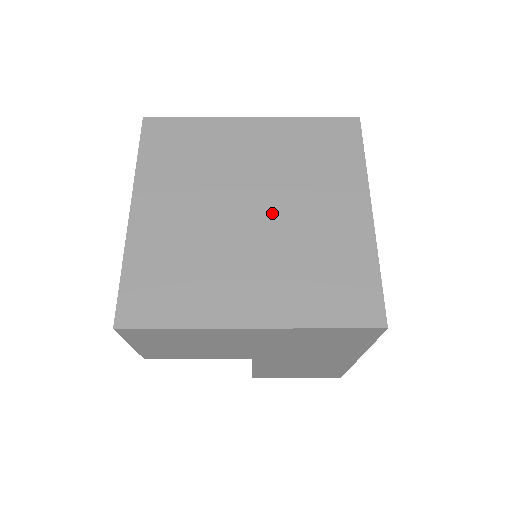
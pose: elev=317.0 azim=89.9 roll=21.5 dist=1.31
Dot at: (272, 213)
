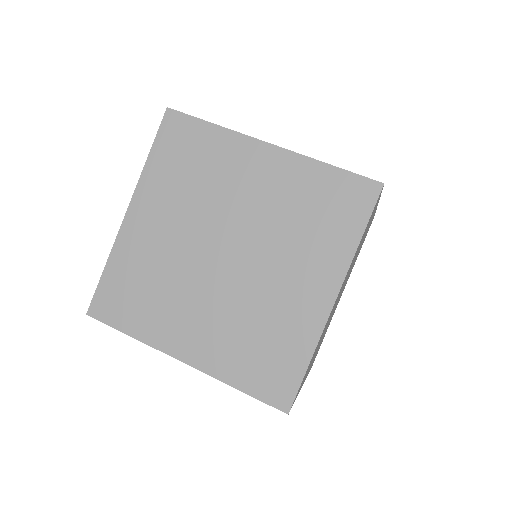
Dot at: (242, 264)
